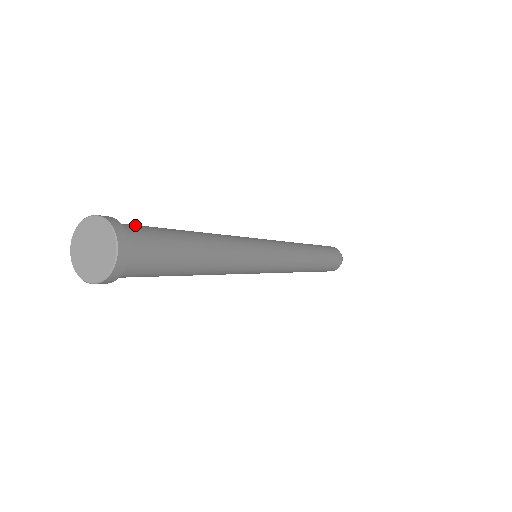
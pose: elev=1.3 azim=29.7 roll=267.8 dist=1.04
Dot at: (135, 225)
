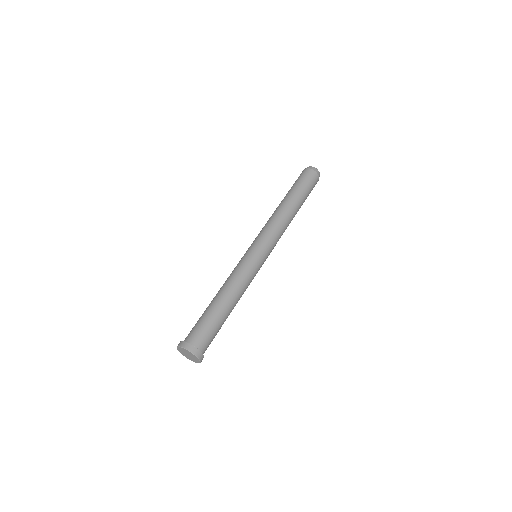
Dot at: (207, 340)
